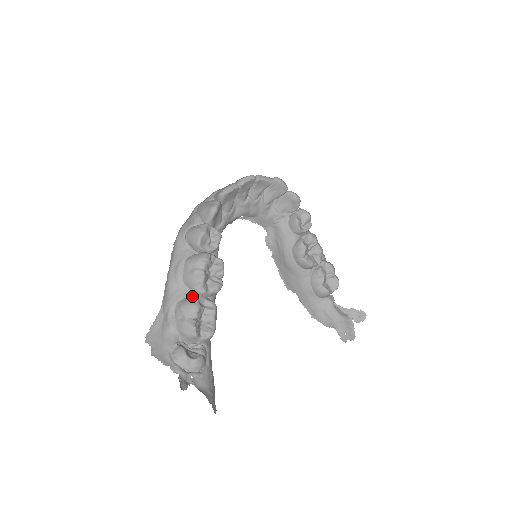
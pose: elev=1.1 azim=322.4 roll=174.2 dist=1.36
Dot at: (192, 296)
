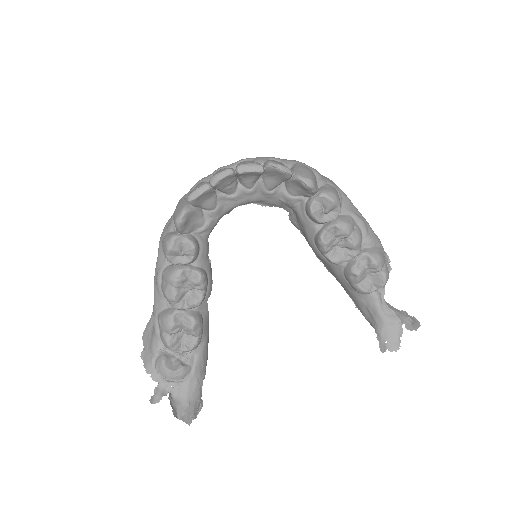
Dot at: (170, 310)
